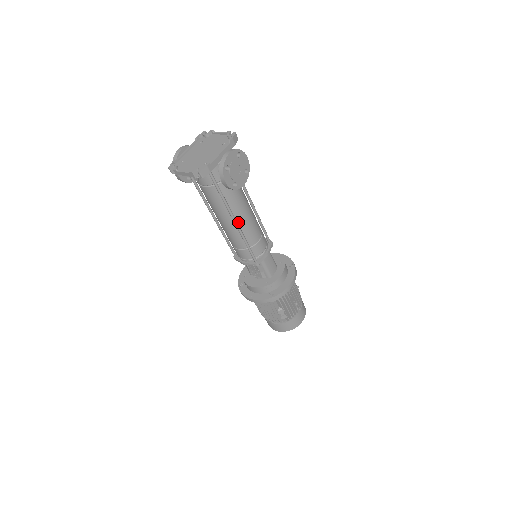
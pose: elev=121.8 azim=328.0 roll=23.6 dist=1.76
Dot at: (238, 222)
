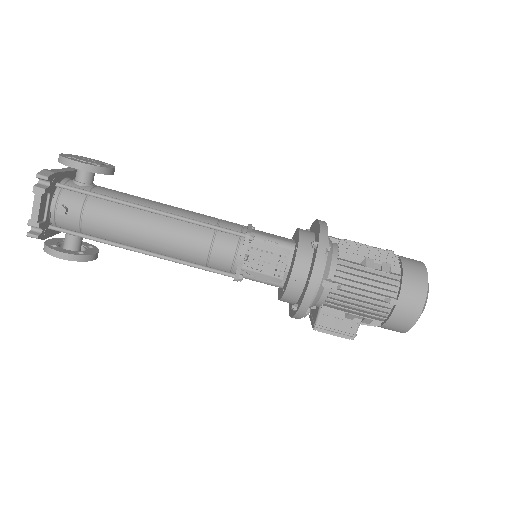
Dot at: (164, 214)
